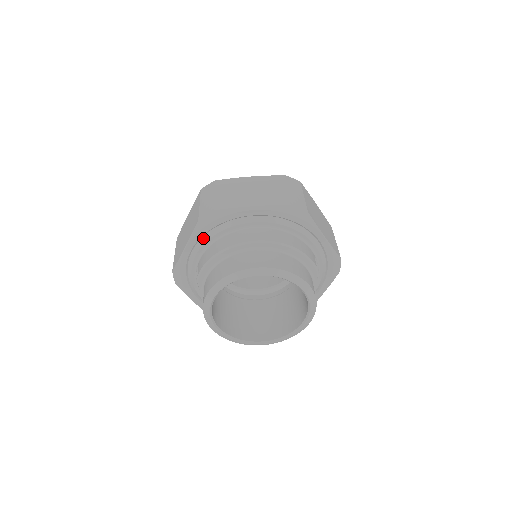
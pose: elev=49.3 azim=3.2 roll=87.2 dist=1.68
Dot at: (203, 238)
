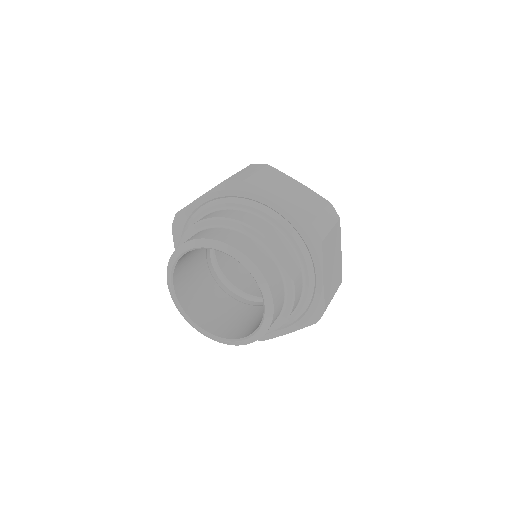
Dot at: occluded
